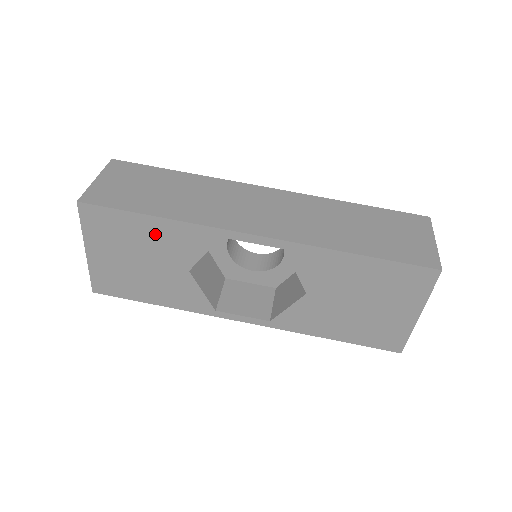
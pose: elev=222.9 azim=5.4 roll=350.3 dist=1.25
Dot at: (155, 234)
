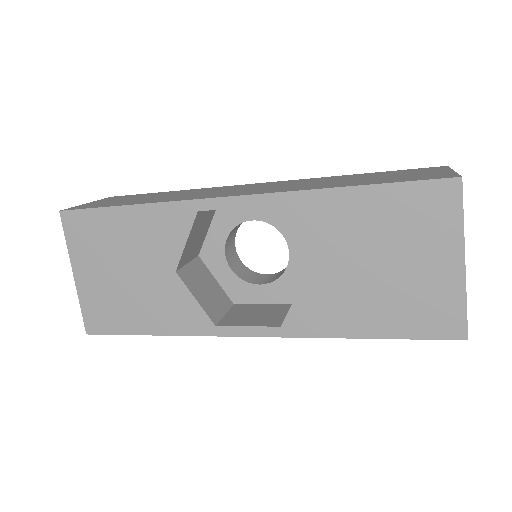
Dot at: (134, 229)
